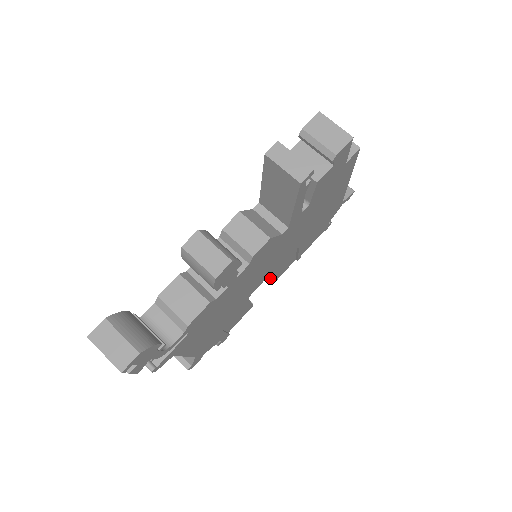
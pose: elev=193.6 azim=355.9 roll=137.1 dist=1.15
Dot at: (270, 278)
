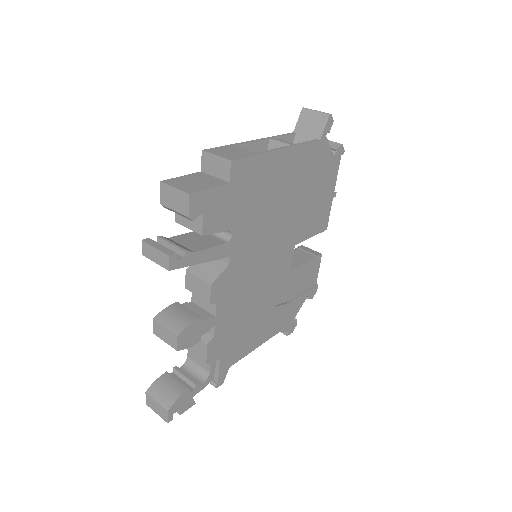
Dot at: occluded
